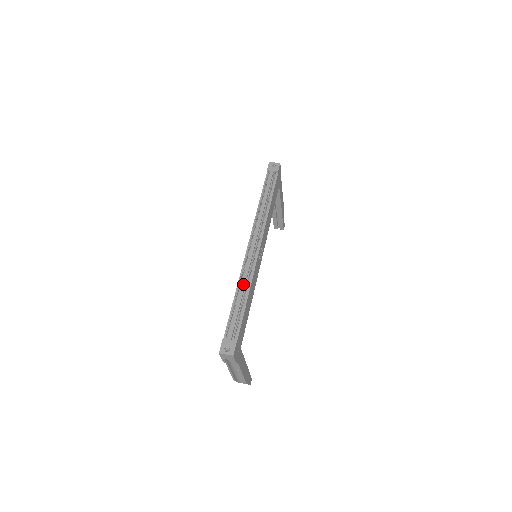
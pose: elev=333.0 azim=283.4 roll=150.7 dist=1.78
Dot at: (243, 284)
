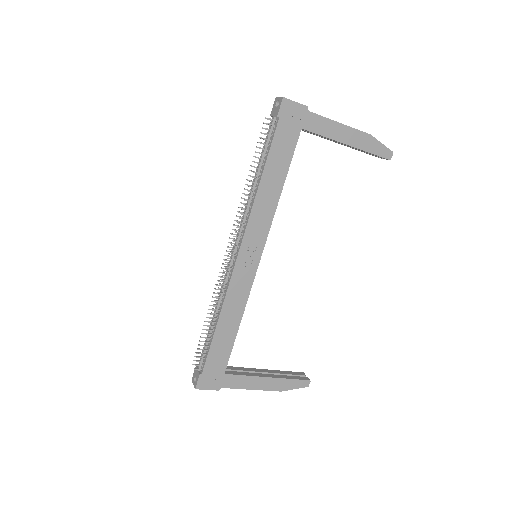
Dot at: (216, 306)
